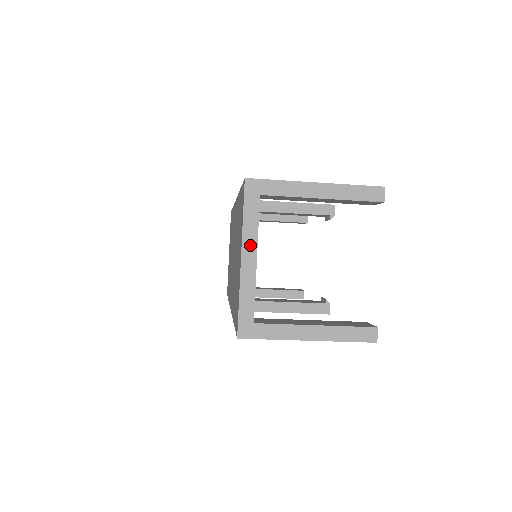
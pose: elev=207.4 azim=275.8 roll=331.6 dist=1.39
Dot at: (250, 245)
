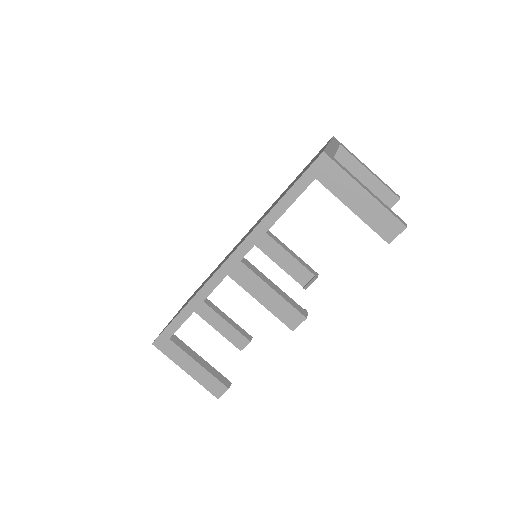
Dot at: (334, 145)
